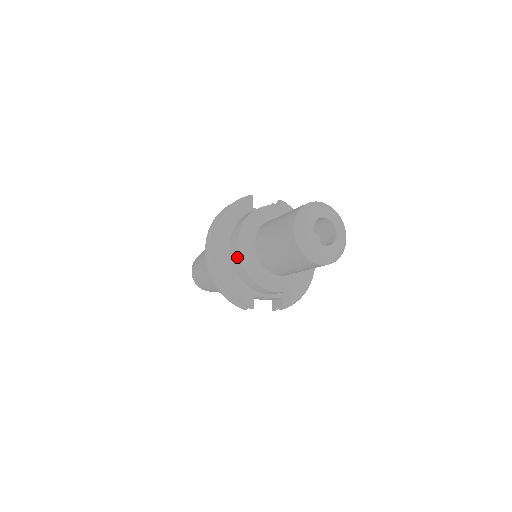
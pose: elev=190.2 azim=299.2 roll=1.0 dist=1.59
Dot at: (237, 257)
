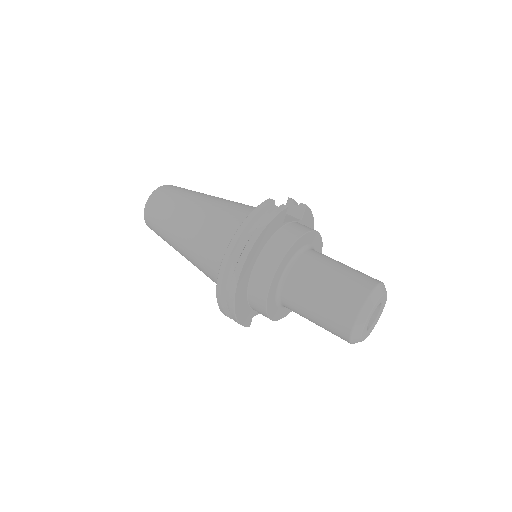
Dot at: (261, 295)
